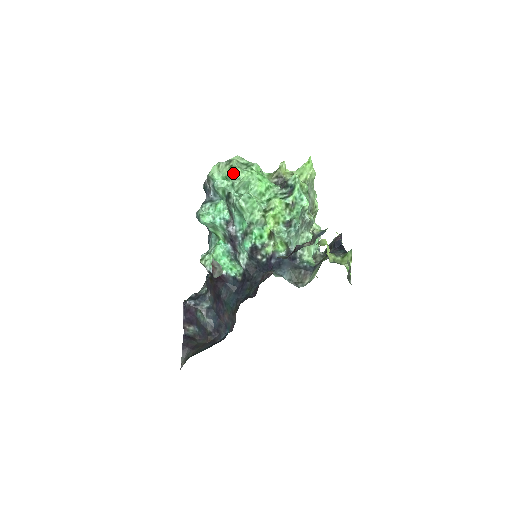
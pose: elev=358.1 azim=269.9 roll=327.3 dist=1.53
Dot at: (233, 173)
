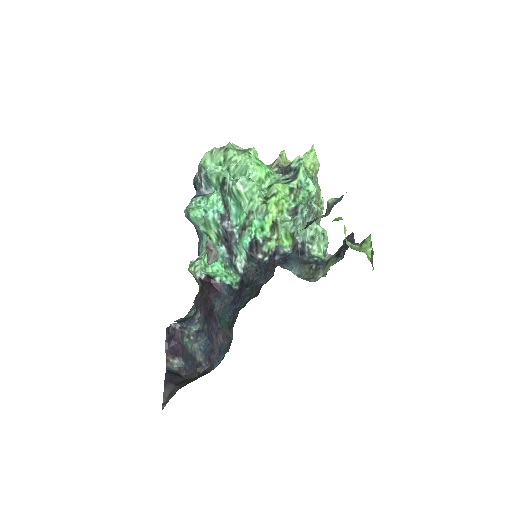
Dot at: (228, 156)
